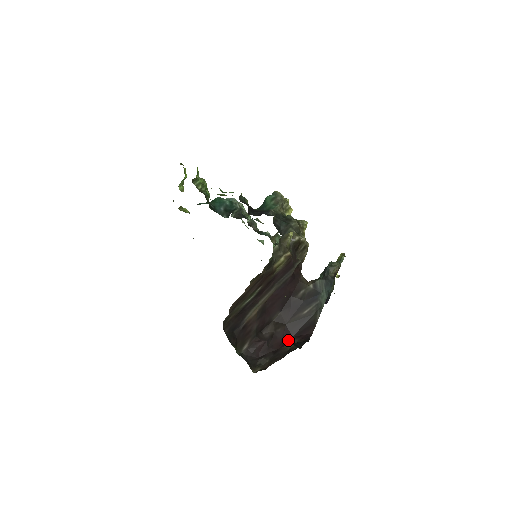
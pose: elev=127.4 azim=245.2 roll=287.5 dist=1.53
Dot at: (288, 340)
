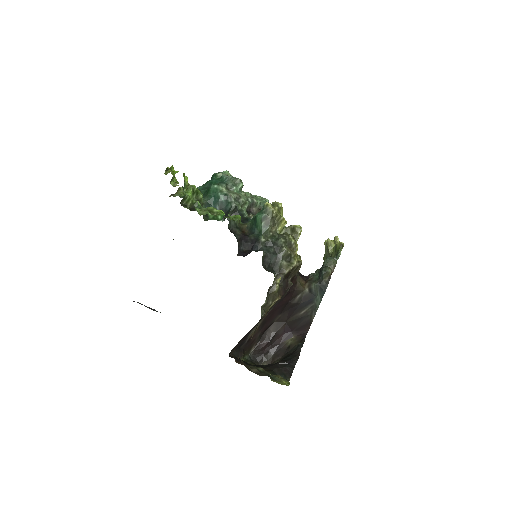
Dot at: (288, 335)
